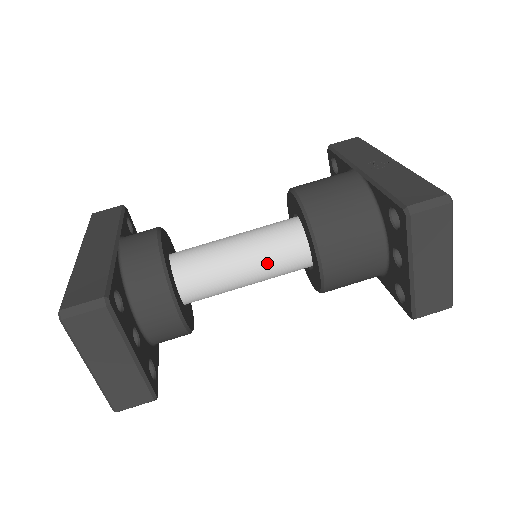
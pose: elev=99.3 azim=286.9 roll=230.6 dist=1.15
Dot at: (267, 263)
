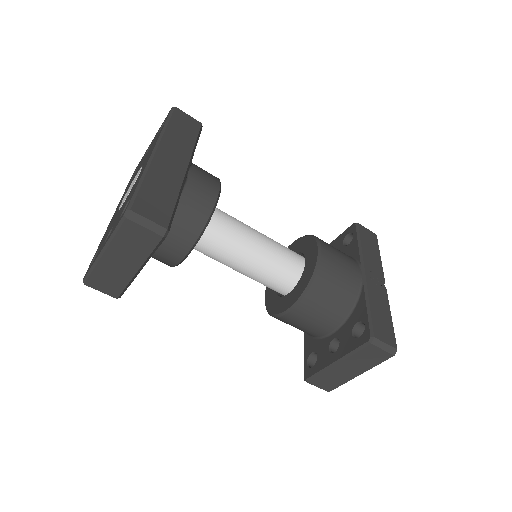
Dot at: (262, 273)
